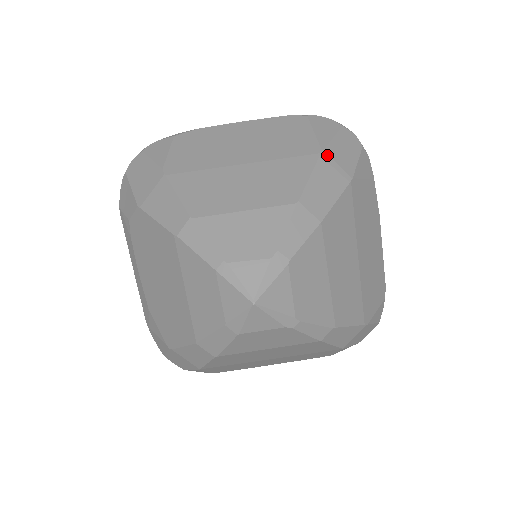
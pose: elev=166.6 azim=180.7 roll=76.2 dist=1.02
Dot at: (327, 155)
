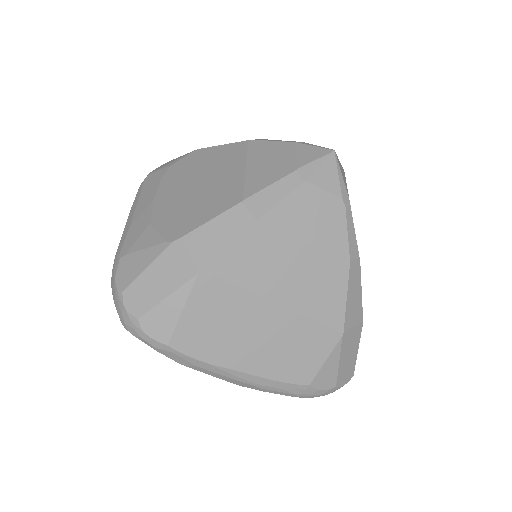
Dot at: occluded
